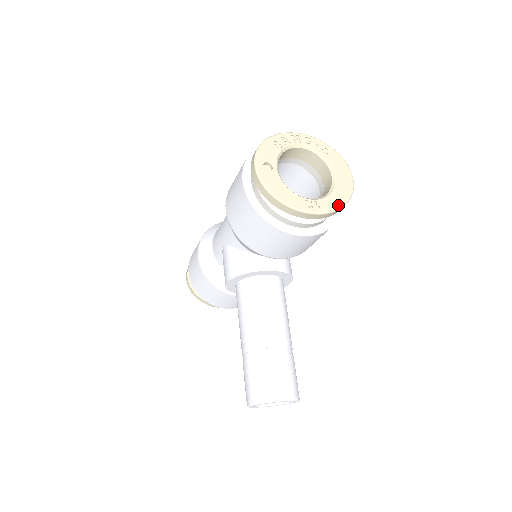
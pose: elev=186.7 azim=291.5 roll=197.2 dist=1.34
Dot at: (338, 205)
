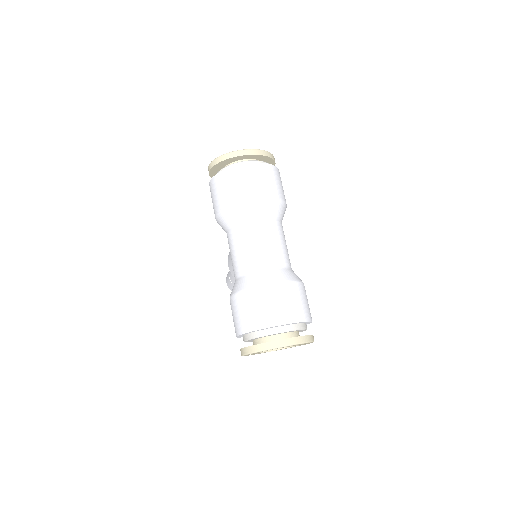
Dot at: occluded
